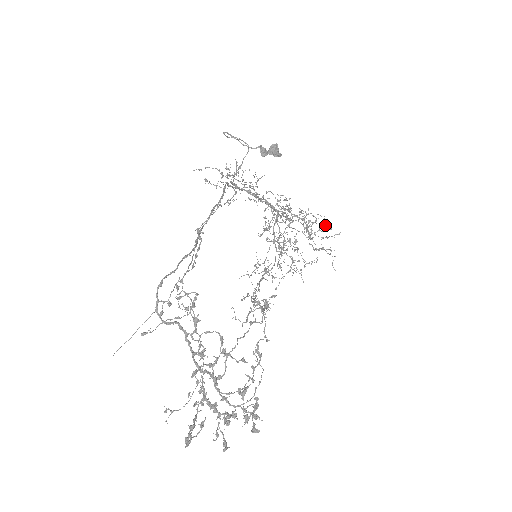
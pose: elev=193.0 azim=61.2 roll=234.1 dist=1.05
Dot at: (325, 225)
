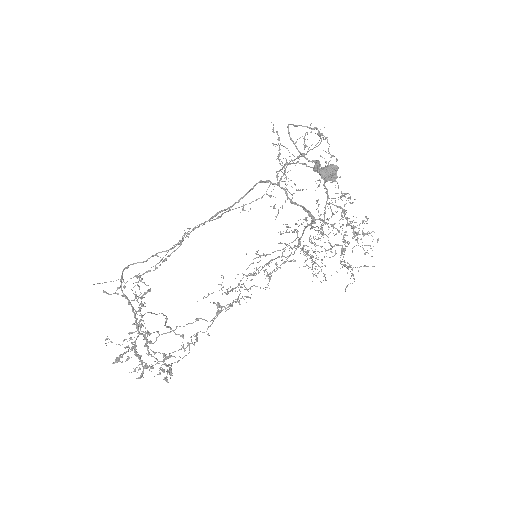
Dot at: occluded
